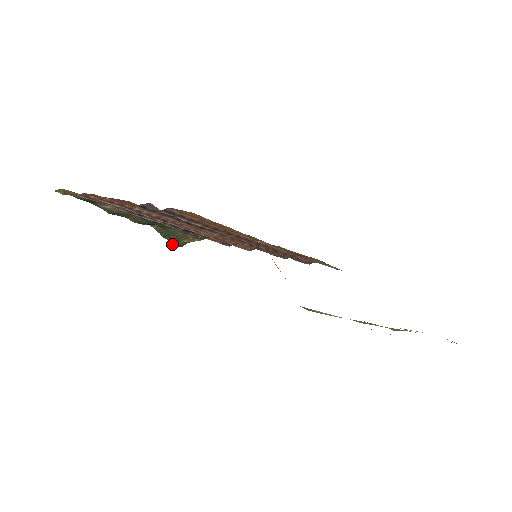
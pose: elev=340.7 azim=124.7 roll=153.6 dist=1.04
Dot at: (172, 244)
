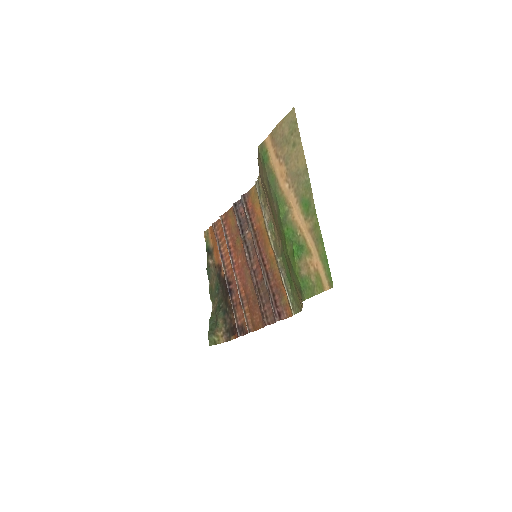
Dot at: (208, 334)
